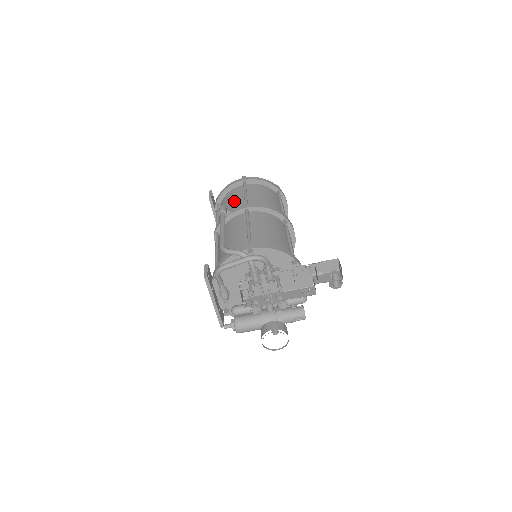
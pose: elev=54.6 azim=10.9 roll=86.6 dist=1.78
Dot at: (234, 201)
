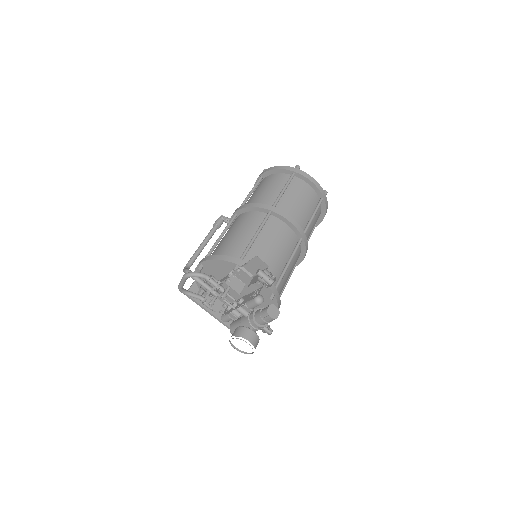
Dot at: occluded
